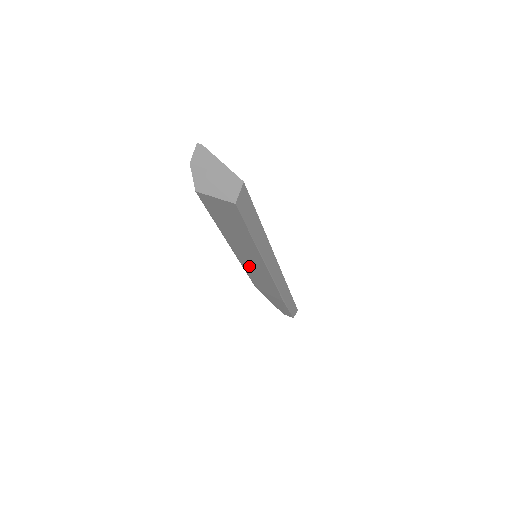
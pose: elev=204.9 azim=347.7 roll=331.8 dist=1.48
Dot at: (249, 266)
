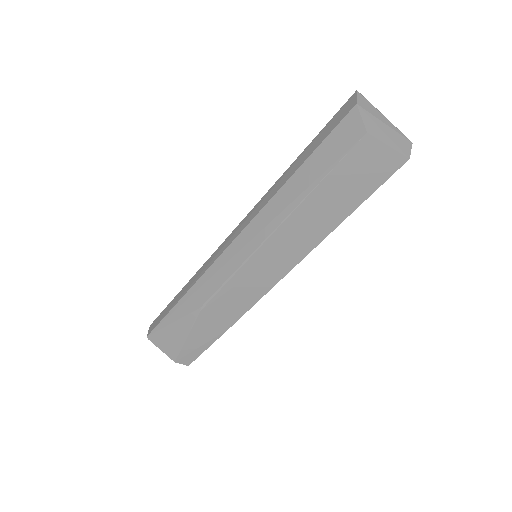
Dot at: (260, 263)
